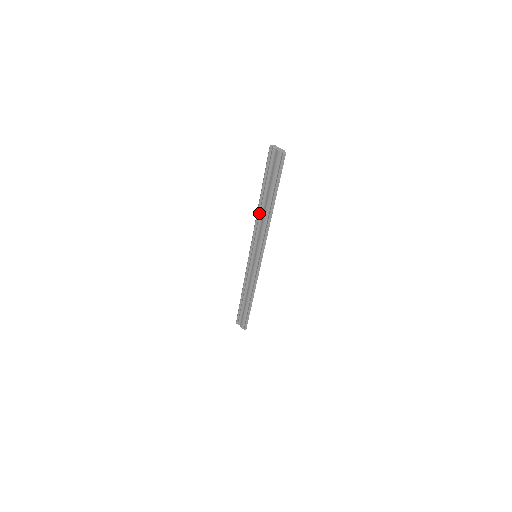
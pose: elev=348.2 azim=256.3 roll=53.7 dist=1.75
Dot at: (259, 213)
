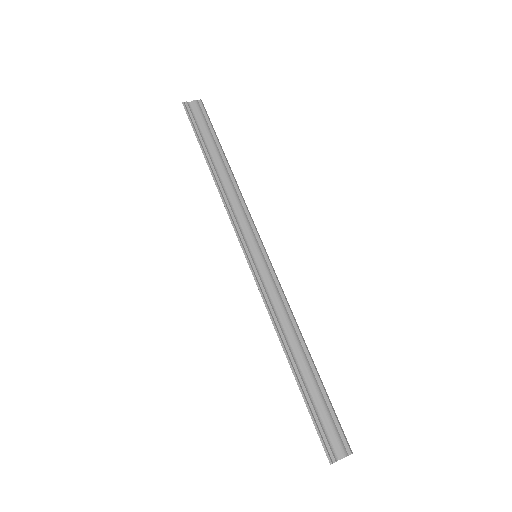
Dot at: (219, 185)
